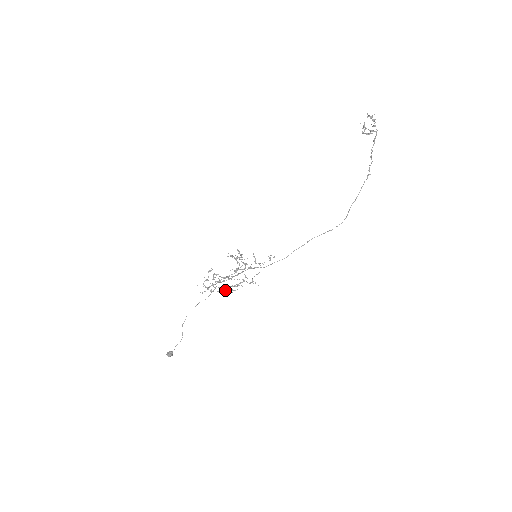
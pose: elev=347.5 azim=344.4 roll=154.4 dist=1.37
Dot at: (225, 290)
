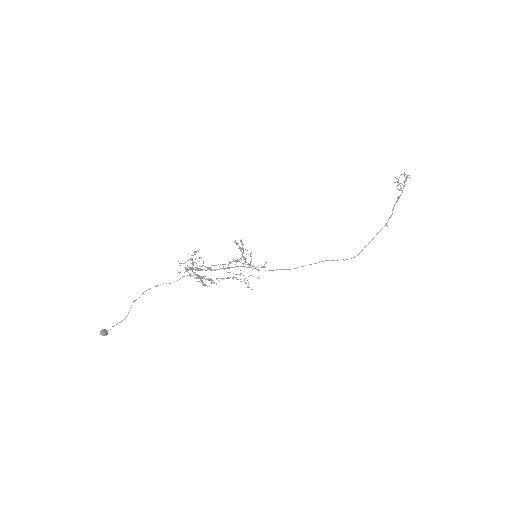
Dot at: (198, 281)
